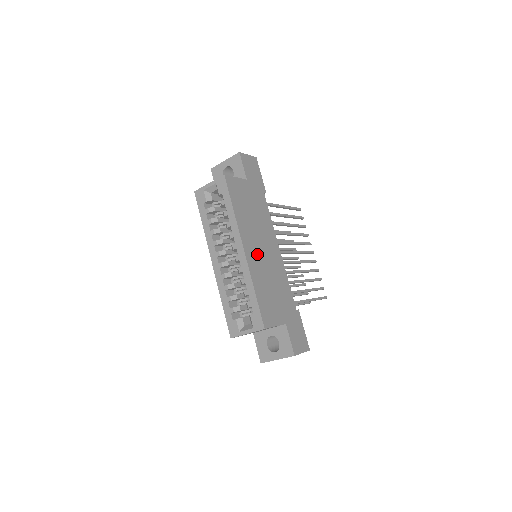
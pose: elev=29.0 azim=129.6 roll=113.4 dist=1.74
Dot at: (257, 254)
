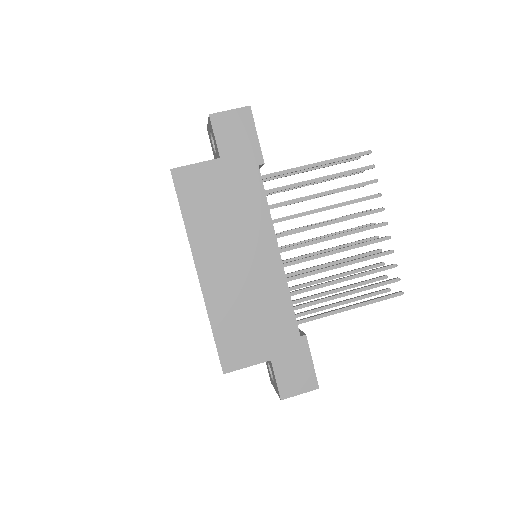
Dot at: (225, 273)
